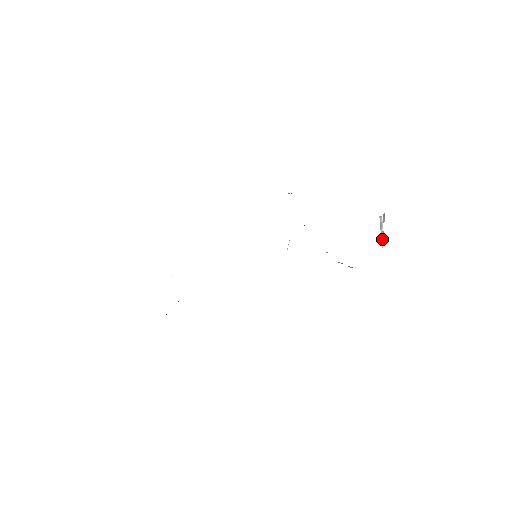
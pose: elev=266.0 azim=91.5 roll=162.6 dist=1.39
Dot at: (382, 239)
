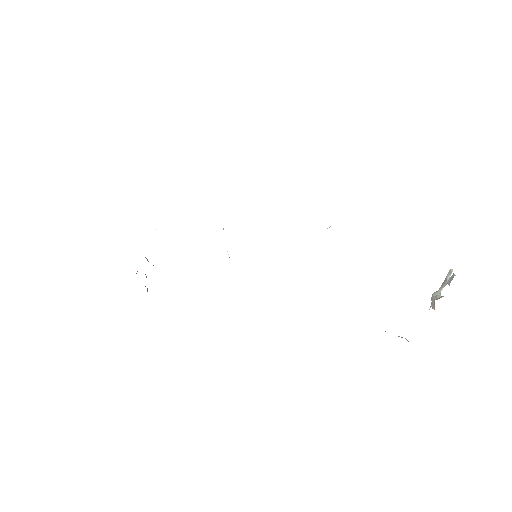
Dot at: (433, 302)
